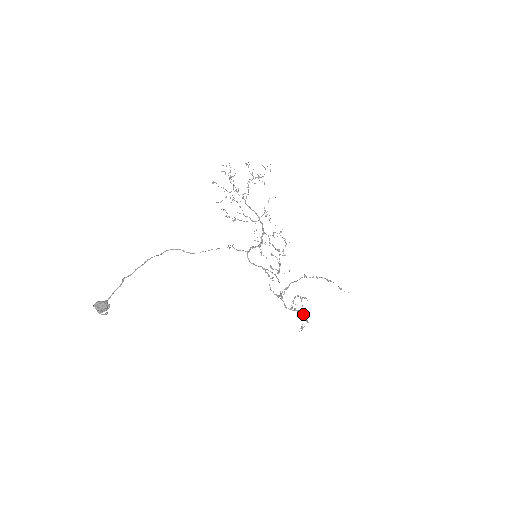
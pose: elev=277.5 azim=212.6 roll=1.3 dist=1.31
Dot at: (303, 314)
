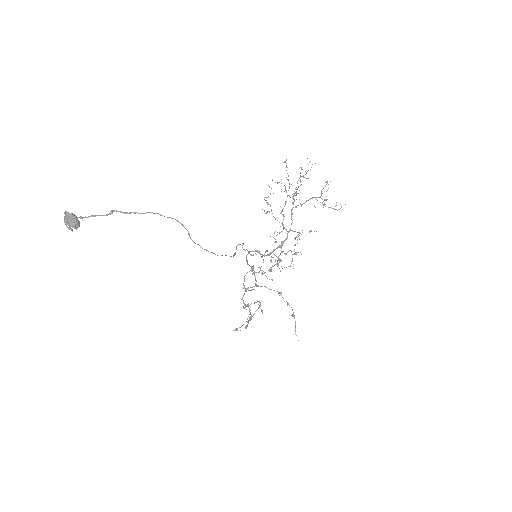
Dot at: (249, 320)
